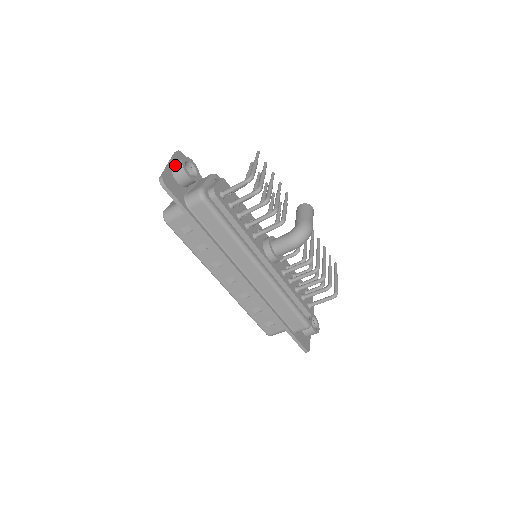
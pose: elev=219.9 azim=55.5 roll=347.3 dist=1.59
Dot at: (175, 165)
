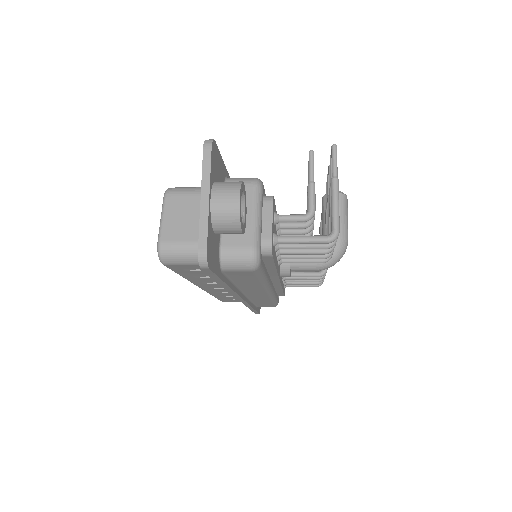
Dot at: (222, 209)
